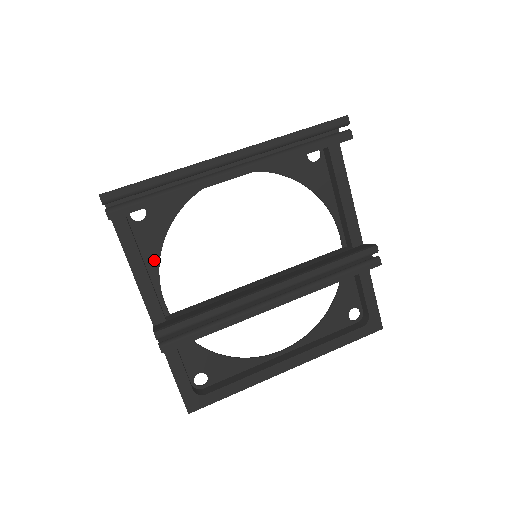
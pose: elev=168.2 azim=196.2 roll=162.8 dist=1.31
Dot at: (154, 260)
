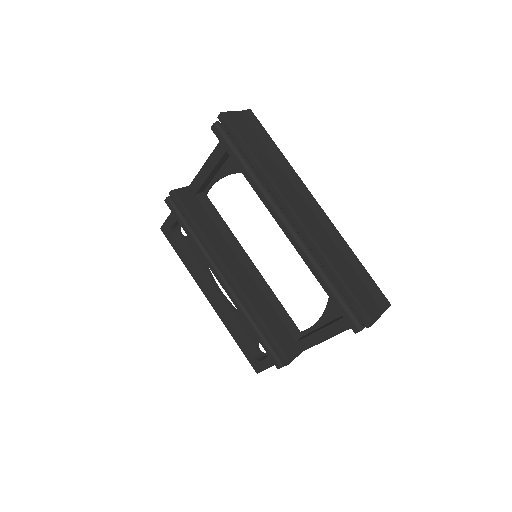
Dot at: (230, 169)
